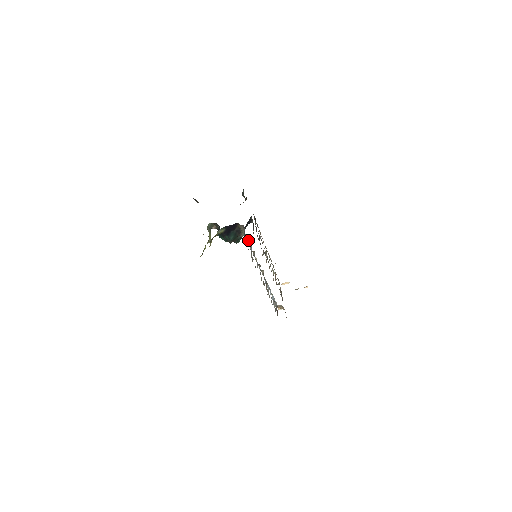
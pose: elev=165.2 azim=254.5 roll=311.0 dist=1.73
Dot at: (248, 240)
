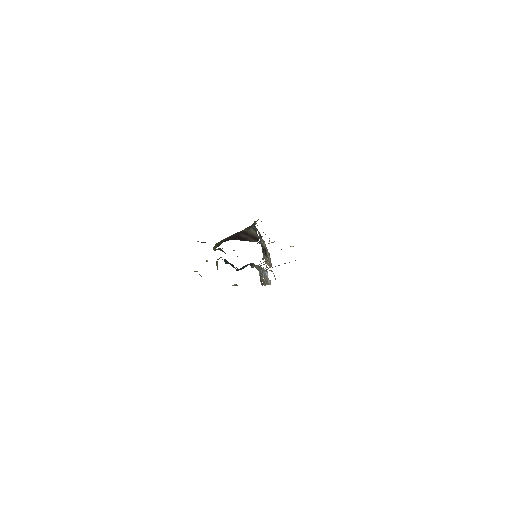
Dot at: (261, 270)
